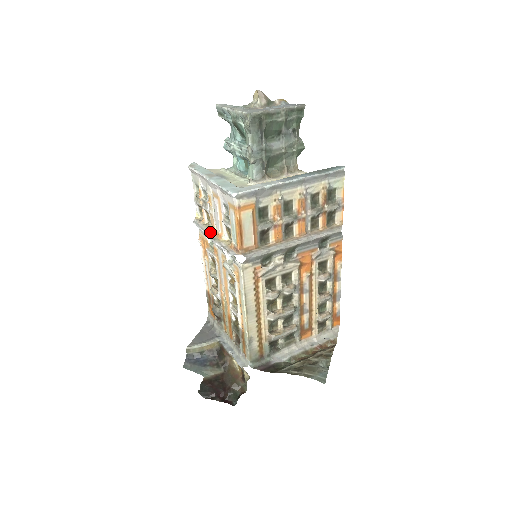
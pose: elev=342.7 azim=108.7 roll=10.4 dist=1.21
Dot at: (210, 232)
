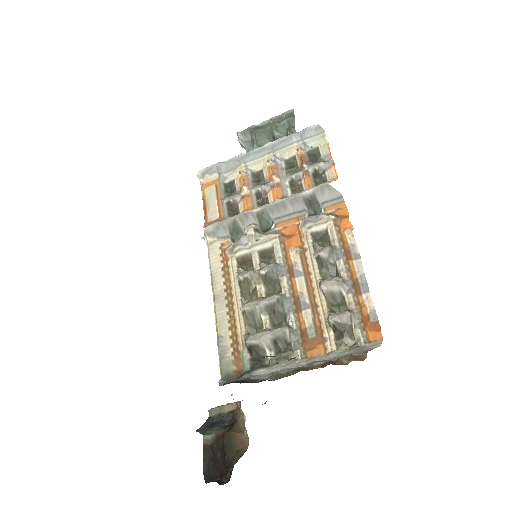
Dot at: occluded
